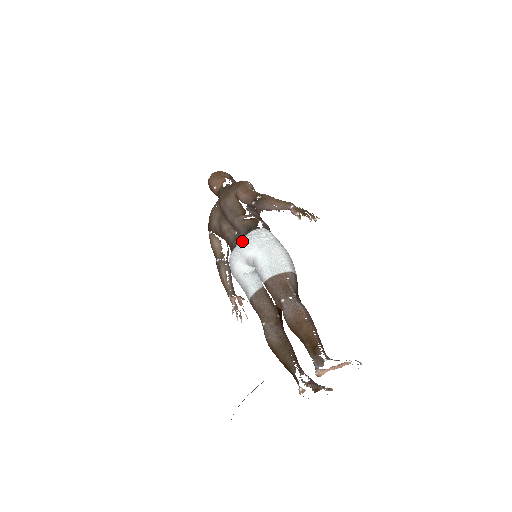
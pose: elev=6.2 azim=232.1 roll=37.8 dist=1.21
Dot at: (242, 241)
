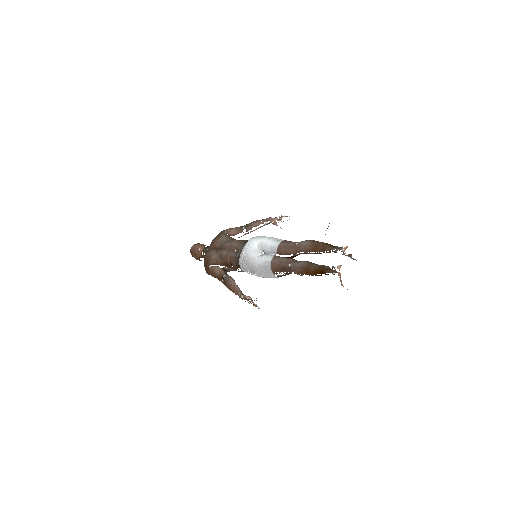
Dot at: (249, 240)
